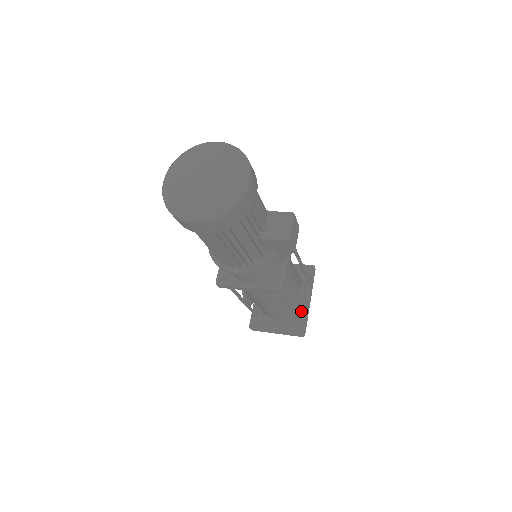
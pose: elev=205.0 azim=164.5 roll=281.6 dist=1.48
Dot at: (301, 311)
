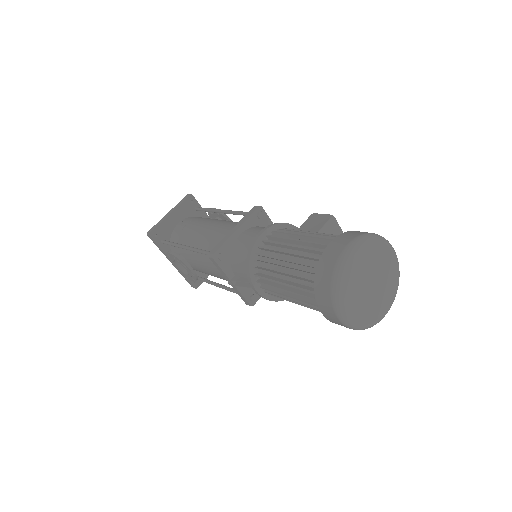
Dot at: occluded
